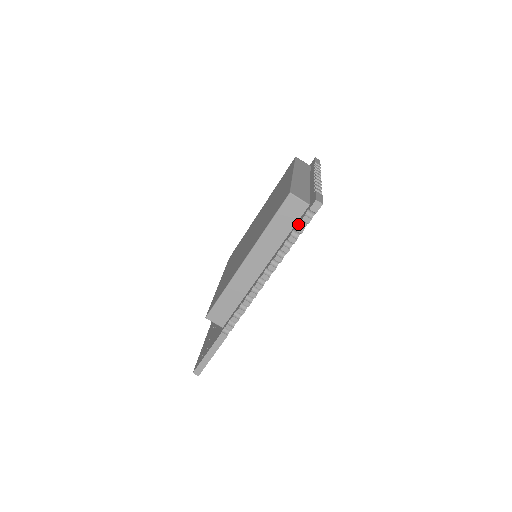
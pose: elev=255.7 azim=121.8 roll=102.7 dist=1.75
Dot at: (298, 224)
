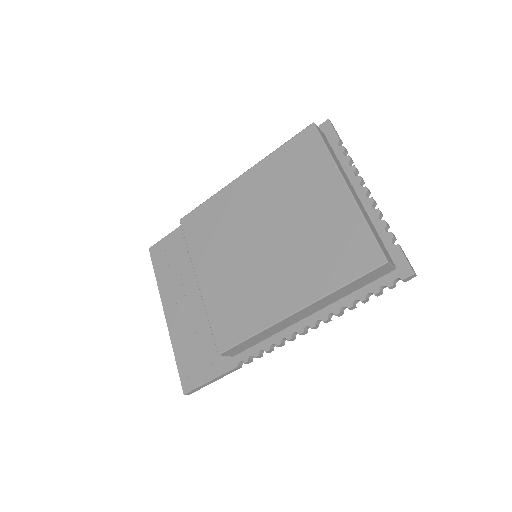
Dot at: (380, 289)
